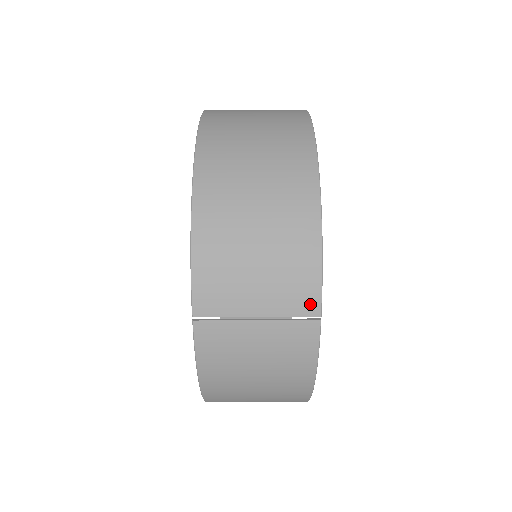
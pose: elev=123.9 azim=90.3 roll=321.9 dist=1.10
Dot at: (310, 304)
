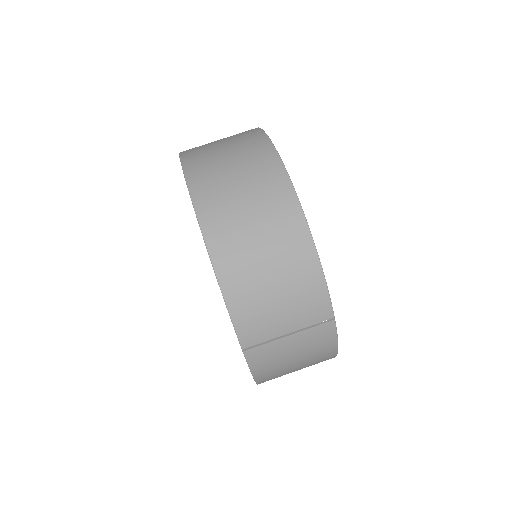
Dot at: (325, 313)
